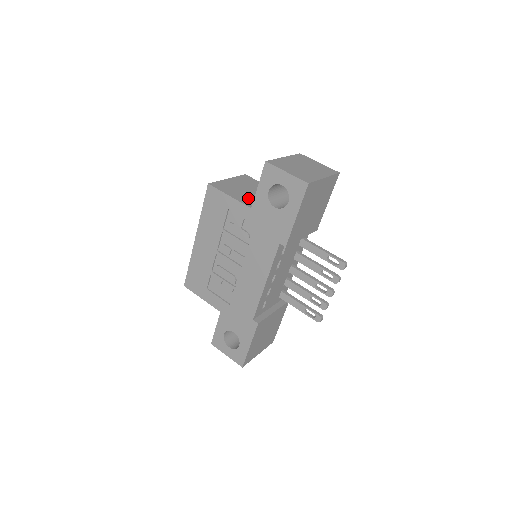
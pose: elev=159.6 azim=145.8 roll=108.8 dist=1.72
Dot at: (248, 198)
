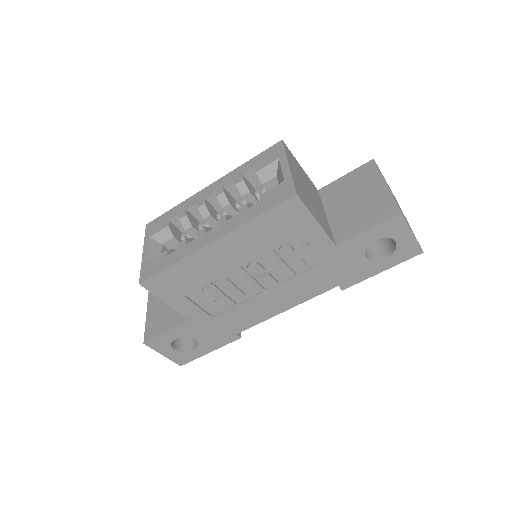
Dot at: (322, 218)
